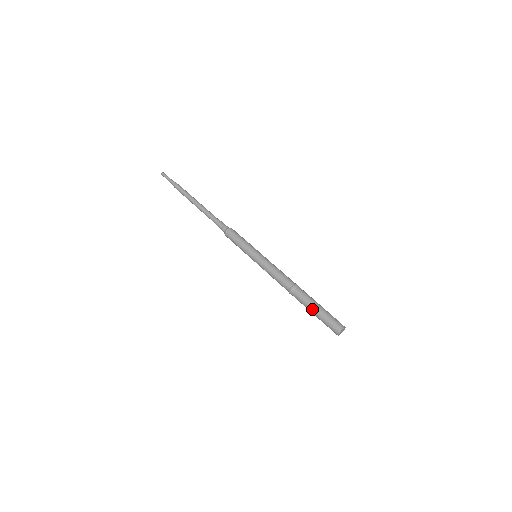
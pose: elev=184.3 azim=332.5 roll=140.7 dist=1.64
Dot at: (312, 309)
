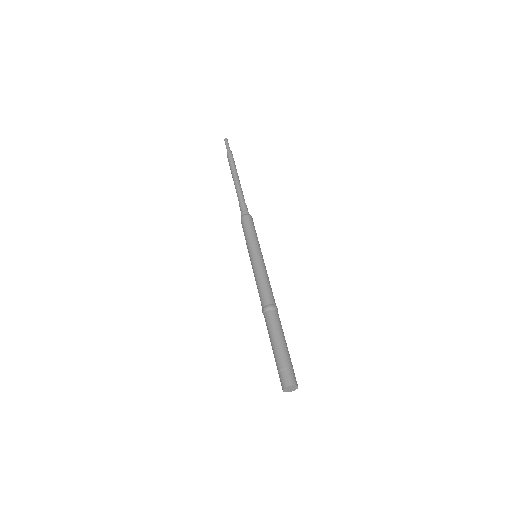
Dot at: (271, 344)
